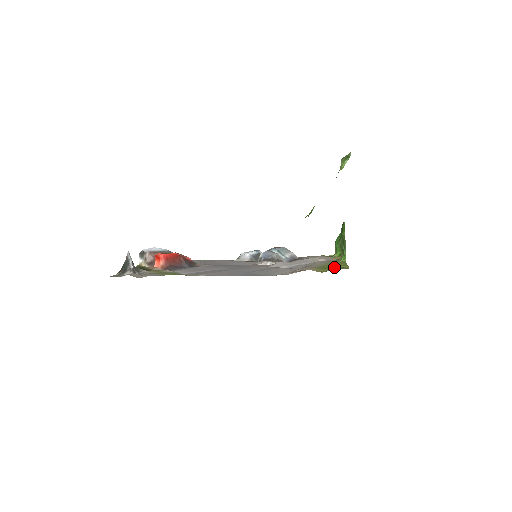
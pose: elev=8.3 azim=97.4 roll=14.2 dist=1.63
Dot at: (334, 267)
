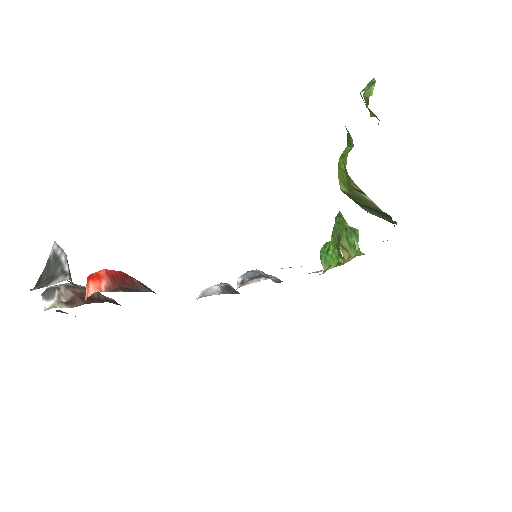
Dot at: occluded
